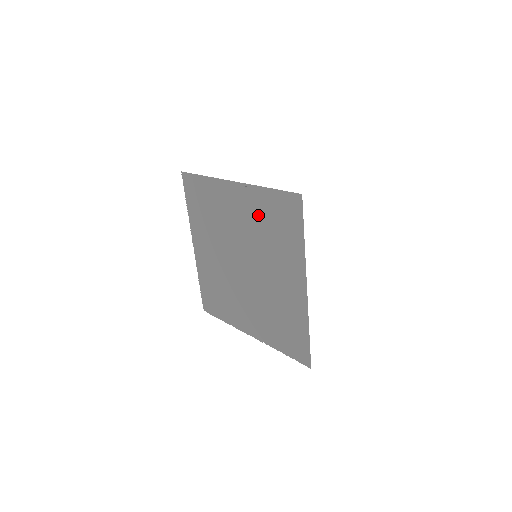
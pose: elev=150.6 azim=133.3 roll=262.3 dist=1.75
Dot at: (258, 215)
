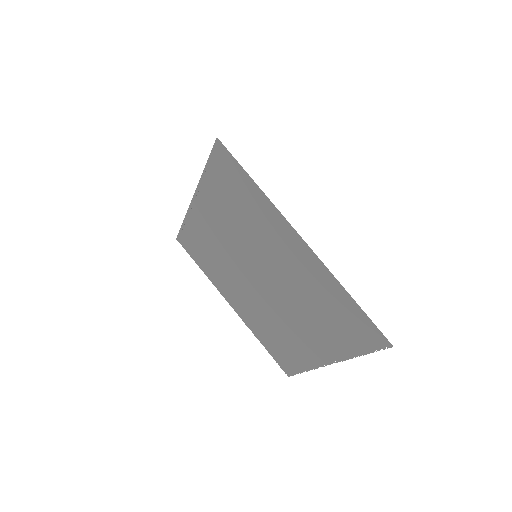
Dot at: (223, 208)
